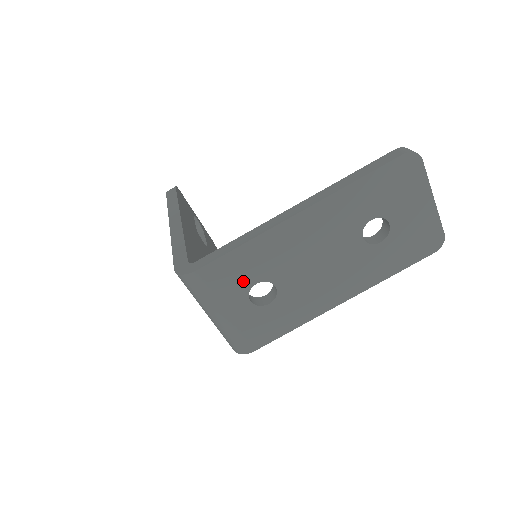
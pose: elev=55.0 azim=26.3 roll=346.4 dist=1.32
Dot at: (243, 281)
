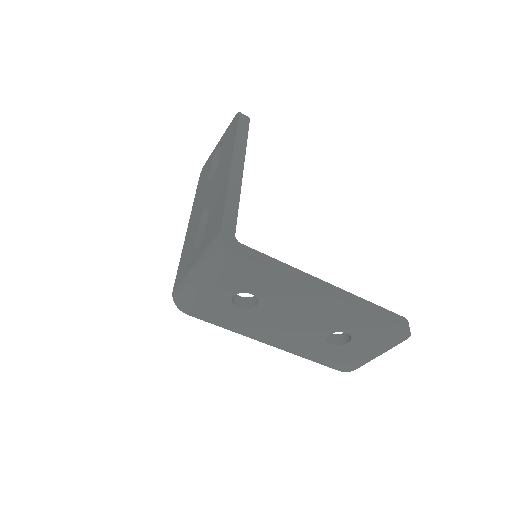
Dot at: (249, 286)
